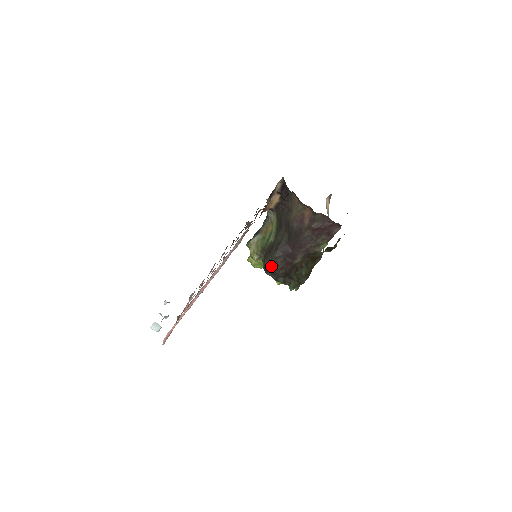
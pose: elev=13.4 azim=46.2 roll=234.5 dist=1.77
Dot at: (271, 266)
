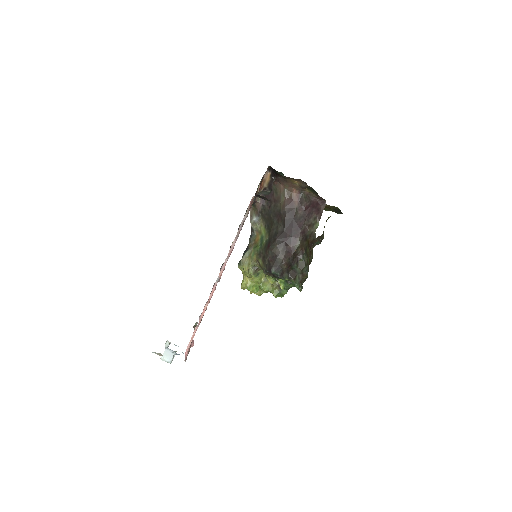
Dot at: (274, 260)
